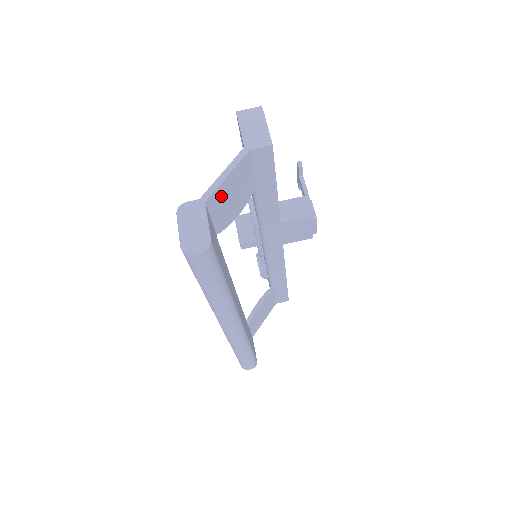
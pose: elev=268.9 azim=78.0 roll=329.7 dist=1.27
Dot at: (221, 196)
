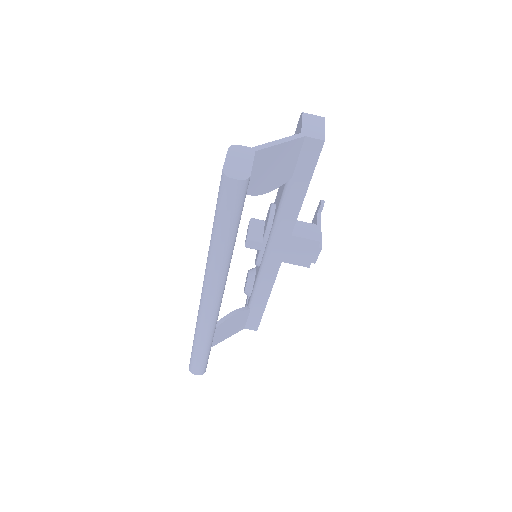
Dot at: (267, 158)
